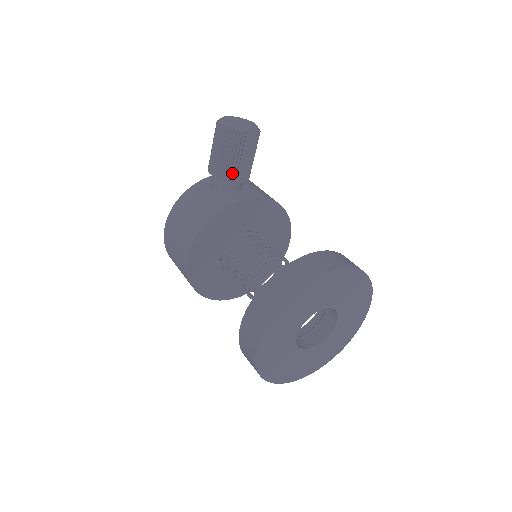
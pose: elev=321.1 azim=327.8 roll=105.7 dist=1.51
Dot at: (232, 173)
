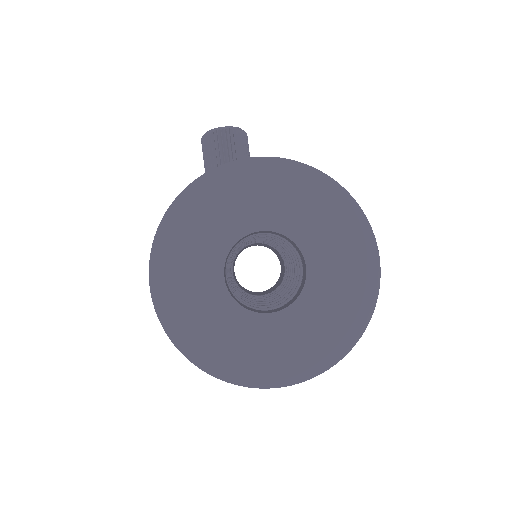
Dot at: occluded
